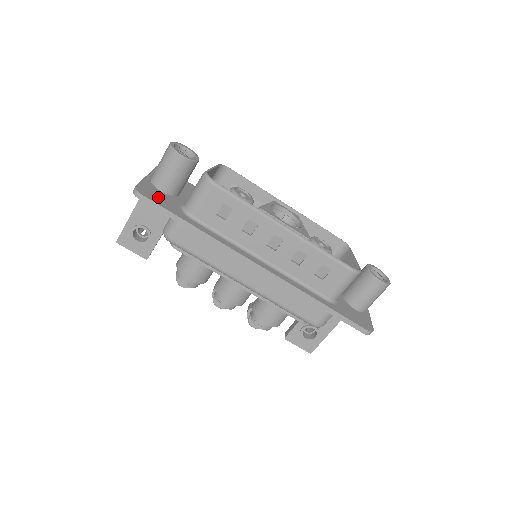
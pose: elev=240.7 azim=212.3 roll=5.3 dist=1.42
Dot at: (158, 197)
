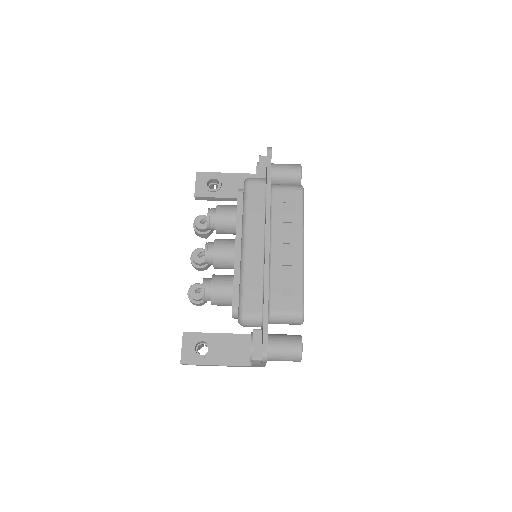
Dot at: occluded
